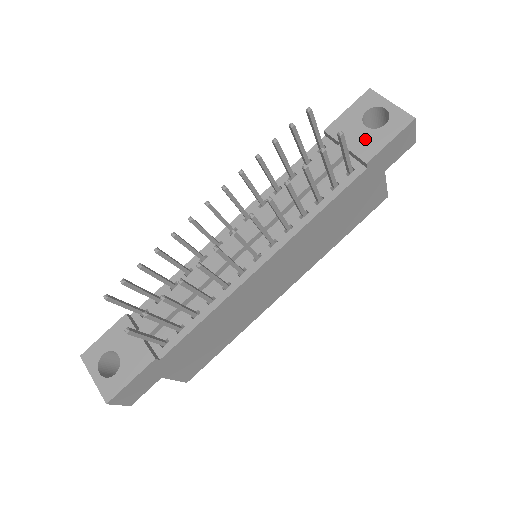
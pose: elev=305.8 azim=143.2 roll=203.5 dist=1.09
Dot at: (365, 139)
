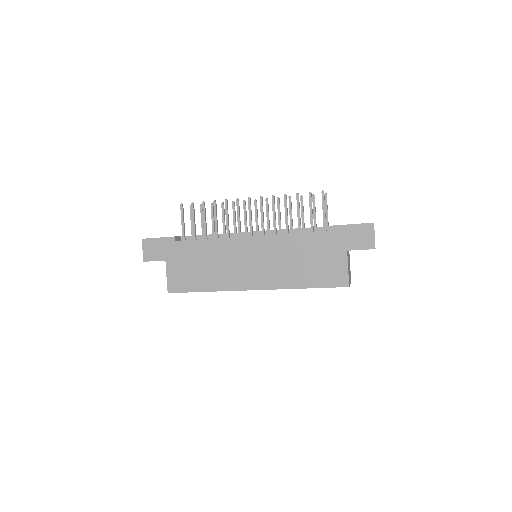
Dot at: occluded
